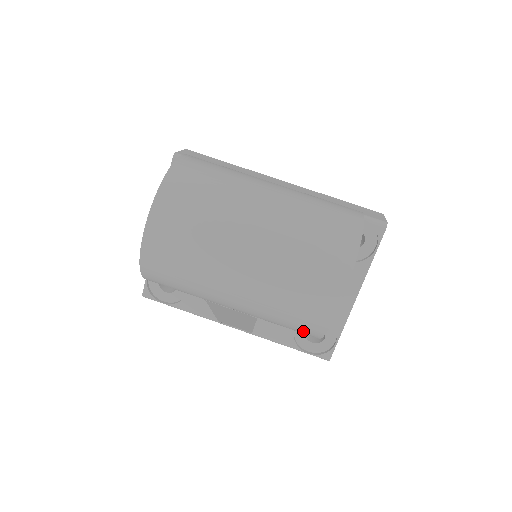
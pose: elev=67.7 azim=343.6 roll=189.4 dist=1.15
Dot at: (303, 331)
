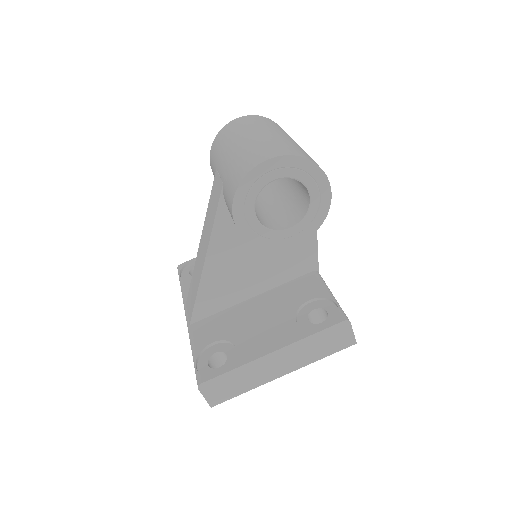
Dot at: (233, 185)
